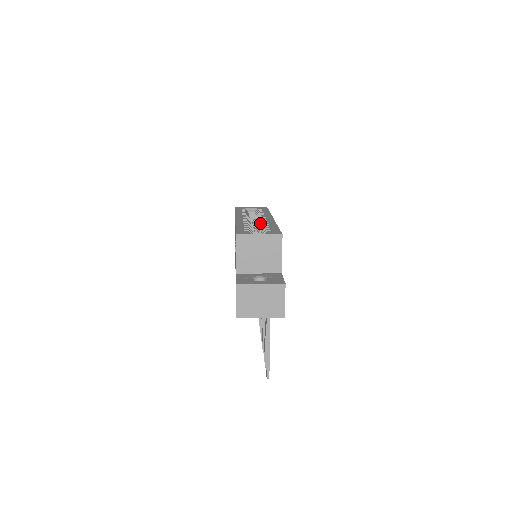
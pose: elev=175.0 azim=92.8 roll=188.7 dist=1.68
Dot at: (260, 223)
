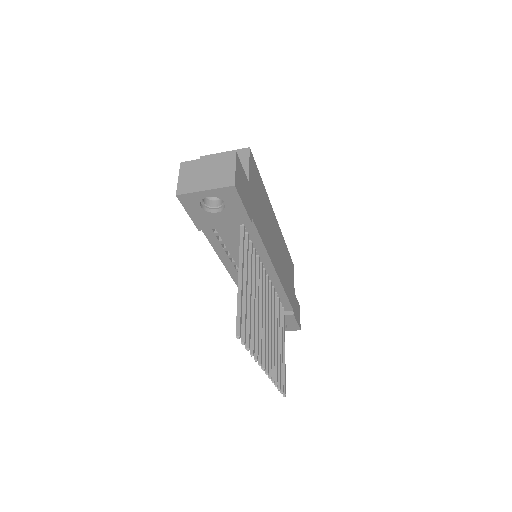
Dot at: occluded
